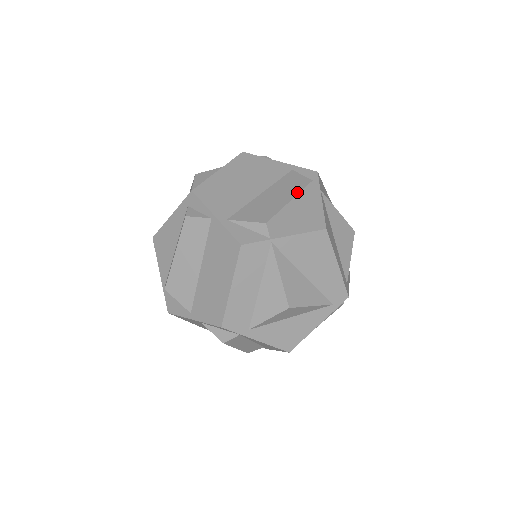
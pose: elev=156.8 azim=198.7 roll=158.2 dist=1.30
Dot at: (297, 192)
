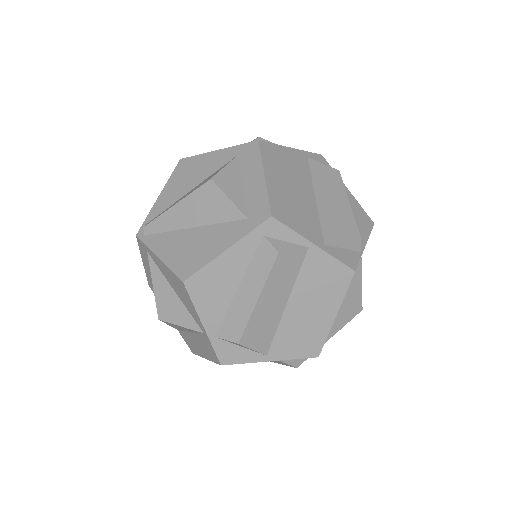
Dot at: (344, 190)
